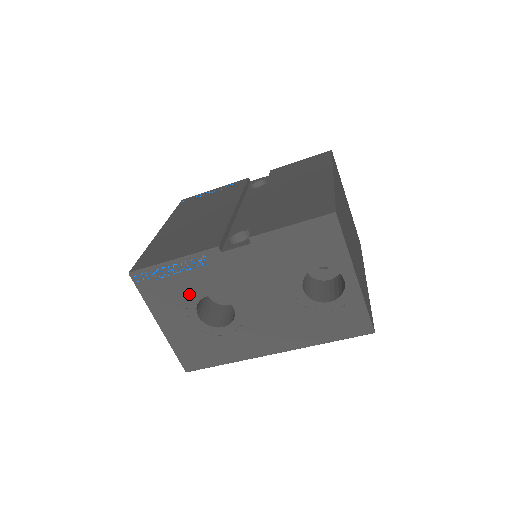
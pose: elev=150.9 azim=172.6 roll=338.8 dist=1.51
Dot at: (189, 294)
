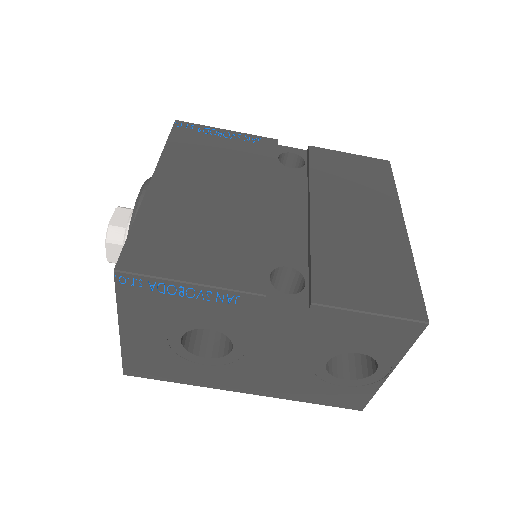
Dot at: (186, 319)
